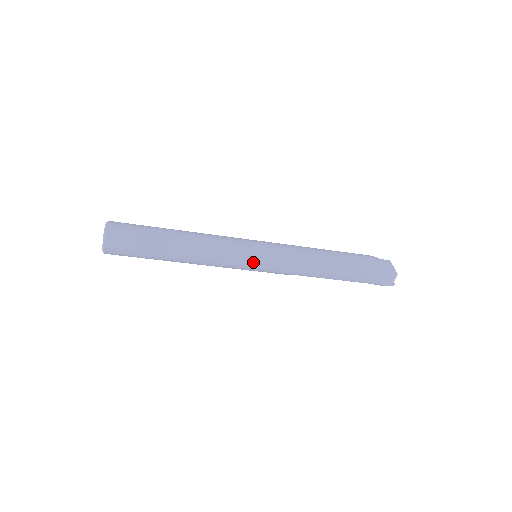
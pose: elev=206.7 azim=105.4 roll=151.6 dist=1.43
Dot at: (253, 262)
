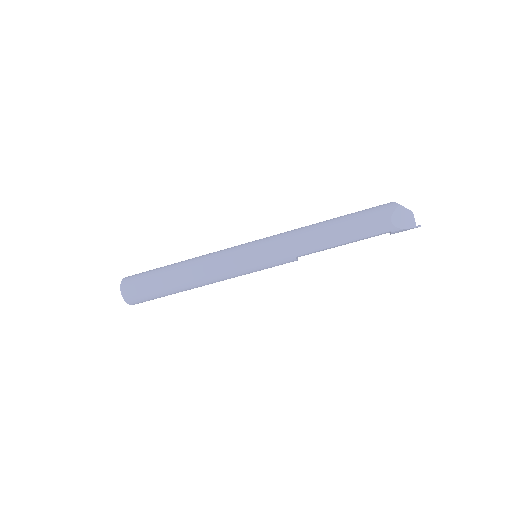
Dot at: (249, 258)
